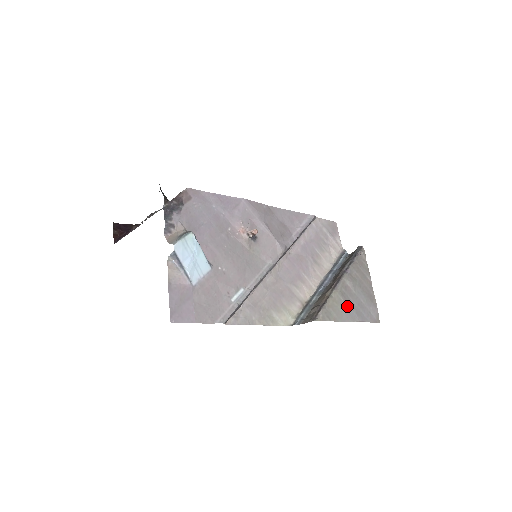
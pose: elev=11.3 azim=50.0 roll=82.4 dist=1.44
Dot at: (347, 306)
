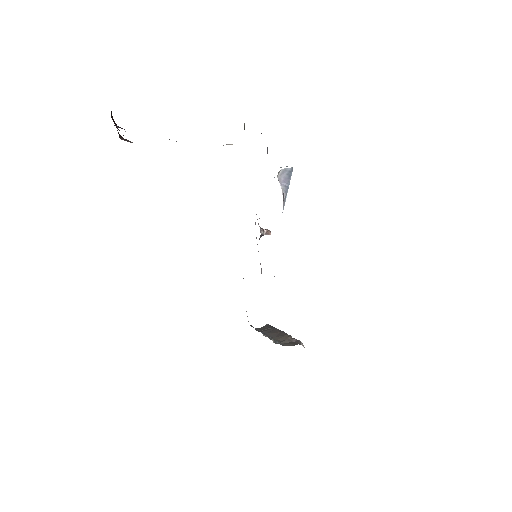
Dot at: occluded
